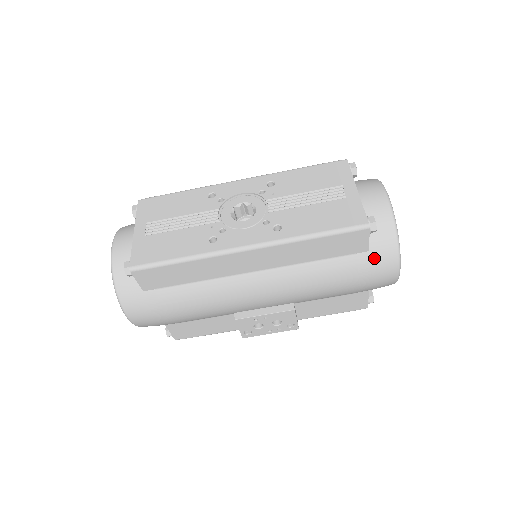
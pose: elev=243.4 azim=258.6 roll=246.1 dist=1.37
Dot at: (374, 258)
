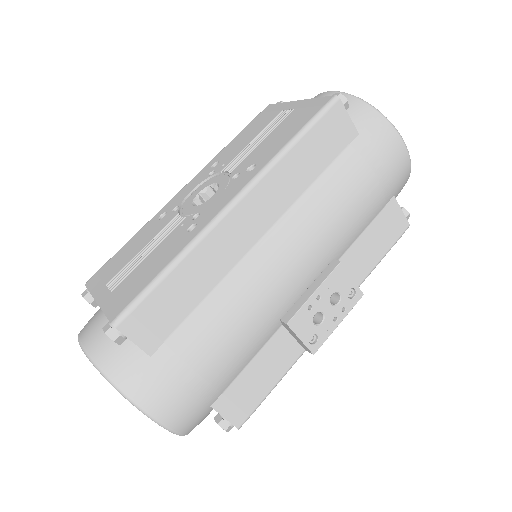
Dot at: (370, 138)
